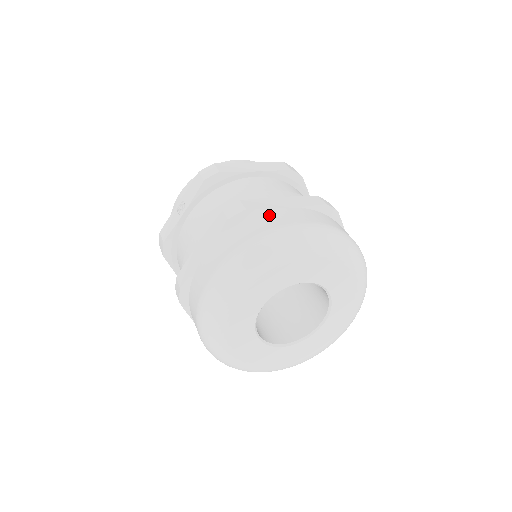
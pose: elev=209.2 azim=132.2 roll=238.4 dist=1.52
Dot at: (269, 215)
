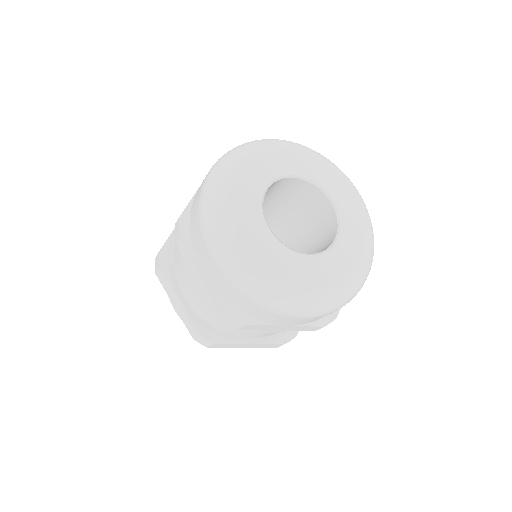
Dot at: occluded
